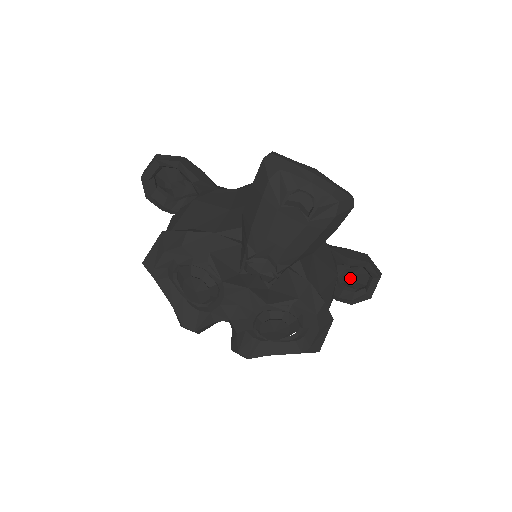
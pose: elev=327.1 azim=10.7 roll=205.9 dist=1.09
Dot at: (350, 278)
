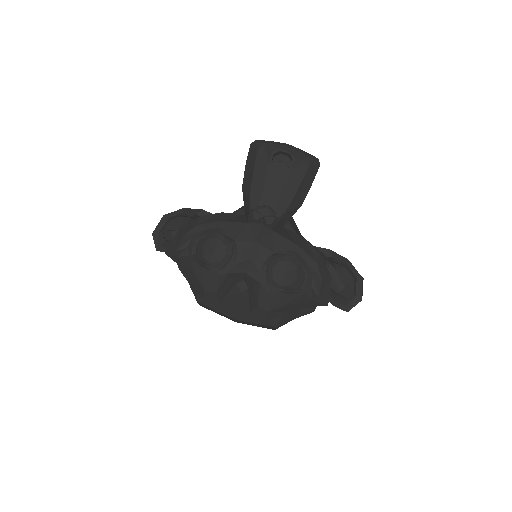
Dot at: (338, 282)
